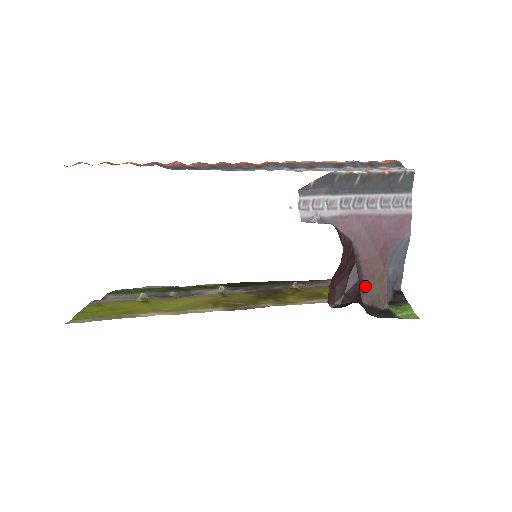
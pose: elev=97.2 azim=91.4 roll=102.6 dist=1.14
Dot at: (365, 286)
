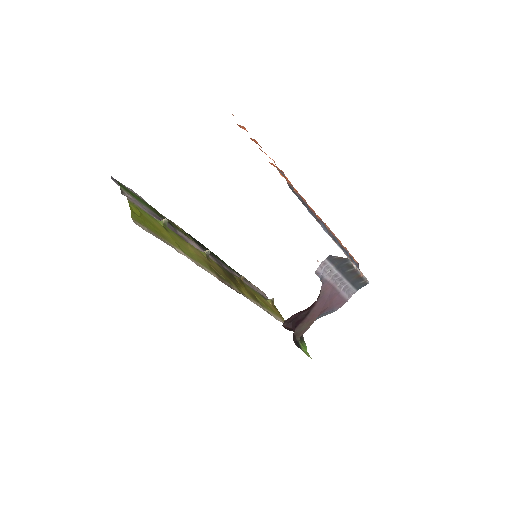
Dot at: (302, 323)
